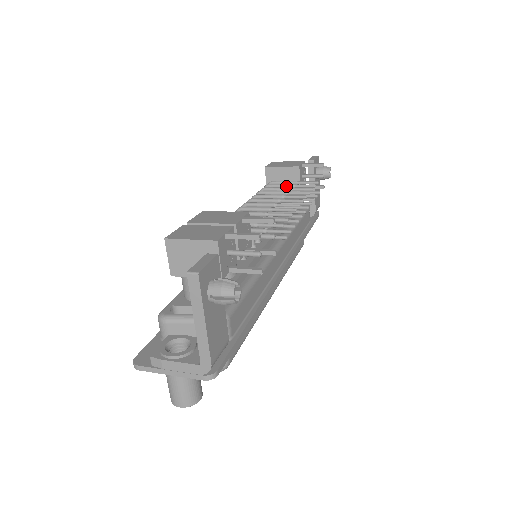
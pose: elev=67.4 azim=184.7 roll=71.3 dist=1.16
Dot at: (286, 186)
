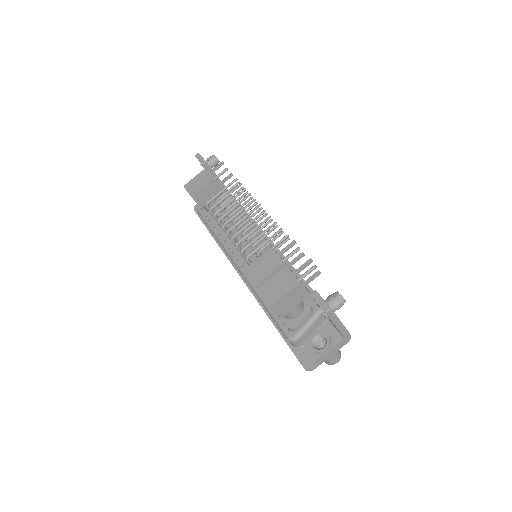
Dot at: (224, 199)
